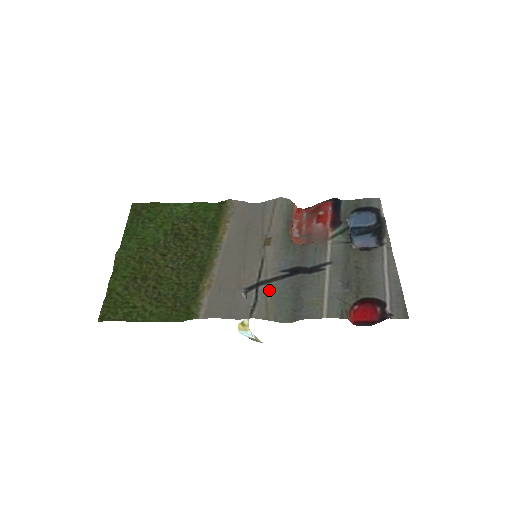
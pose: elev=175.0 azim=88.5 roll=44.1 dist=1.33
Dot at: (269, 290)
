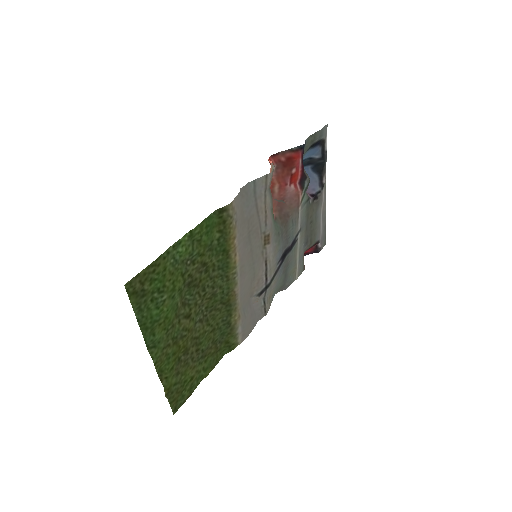
Dot at: (273, 286)
